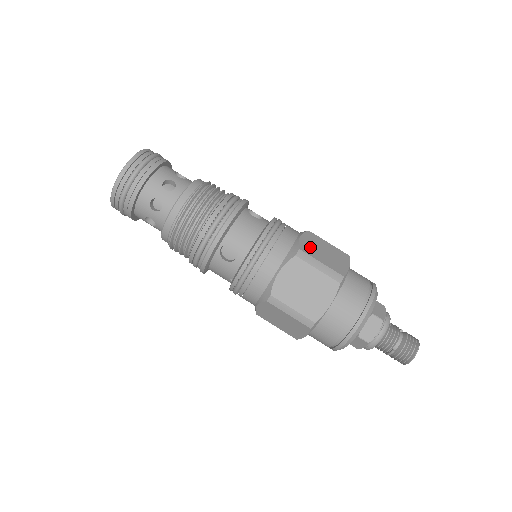
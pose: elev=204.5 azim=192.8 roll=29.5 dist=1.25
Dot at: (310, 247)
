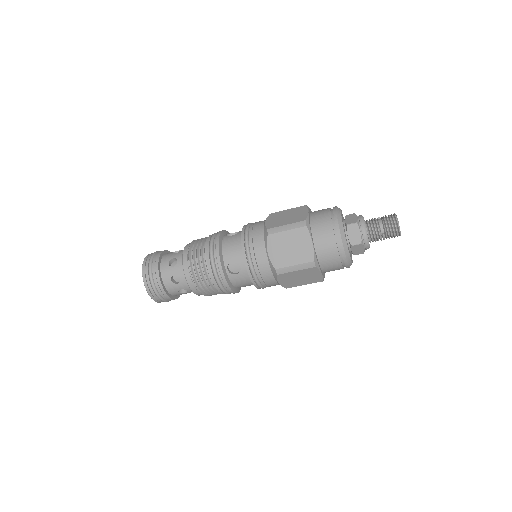
Dot at: (274, 222)
